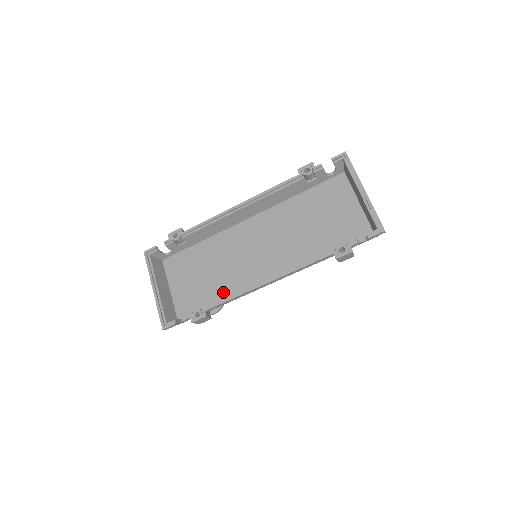
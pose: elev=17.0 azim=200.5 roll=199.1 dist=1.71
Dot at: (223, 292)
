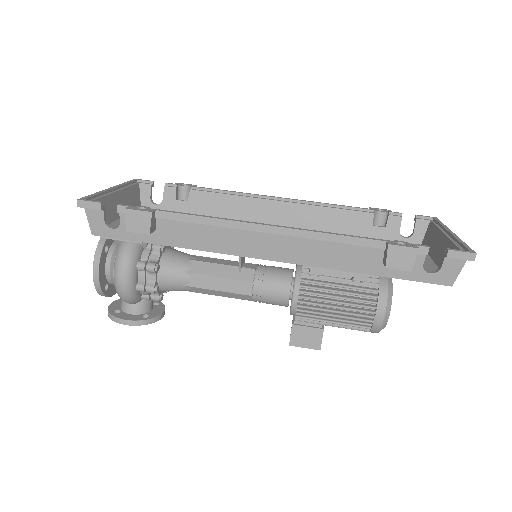
Dot at: occluded
